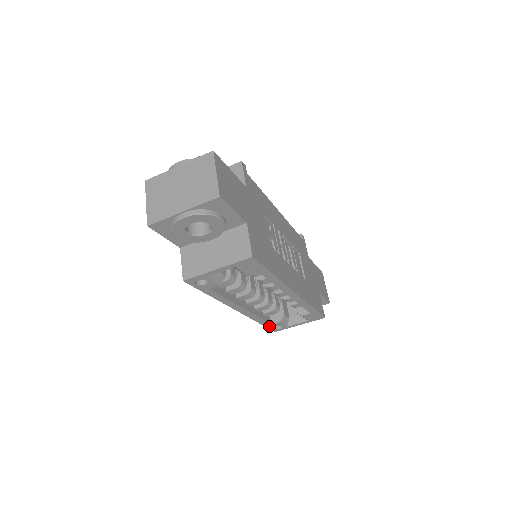
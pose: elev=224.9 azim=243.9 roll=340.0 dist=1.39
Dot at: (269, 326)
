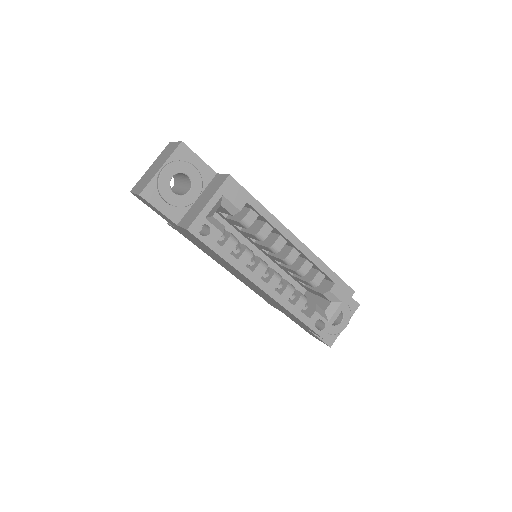
Dot at: (309, 324)
